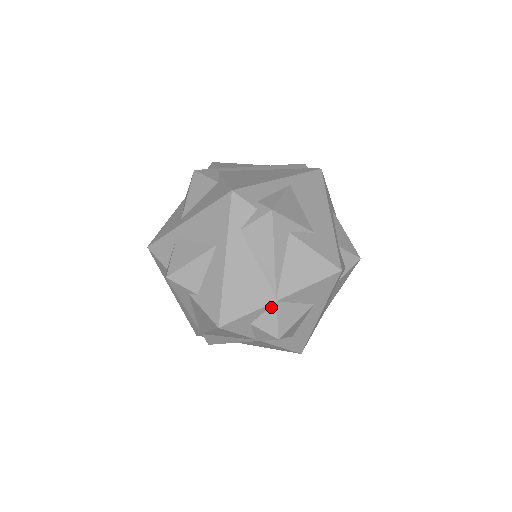
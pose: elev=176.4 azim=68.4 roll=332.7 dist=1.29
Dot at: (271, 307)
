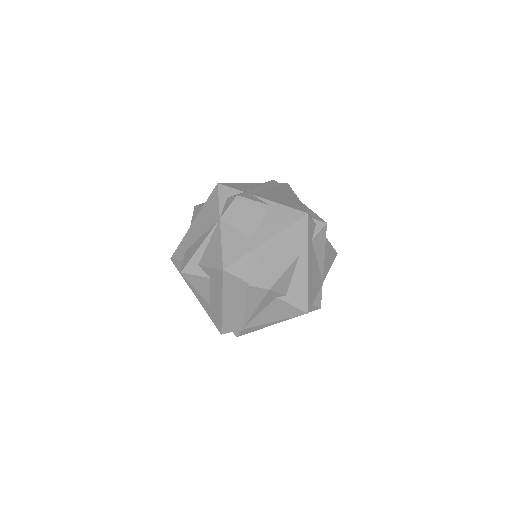
Dot at: (320, 288)
